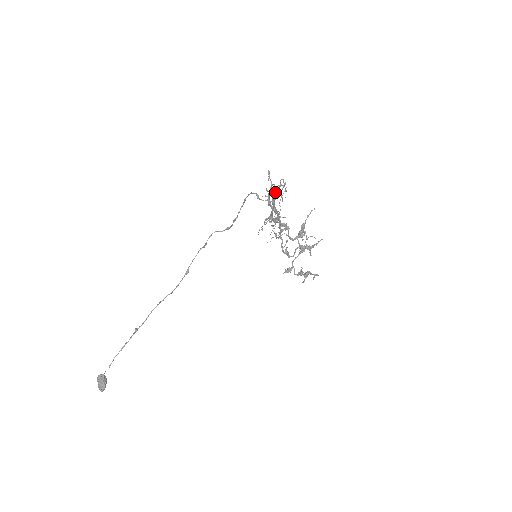
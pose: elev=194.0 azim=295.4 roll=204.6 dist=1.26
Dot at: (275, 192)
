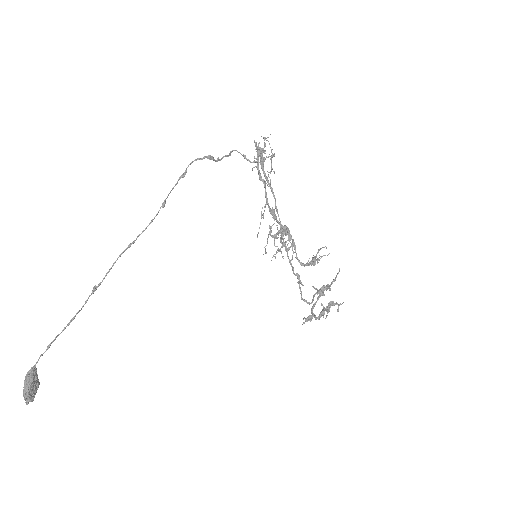
Dot at: (261, 150)
